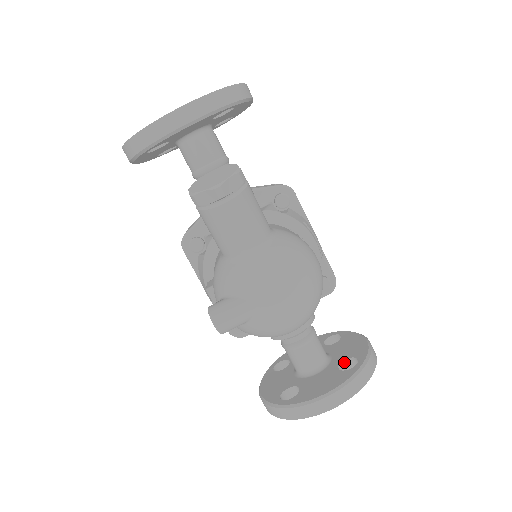
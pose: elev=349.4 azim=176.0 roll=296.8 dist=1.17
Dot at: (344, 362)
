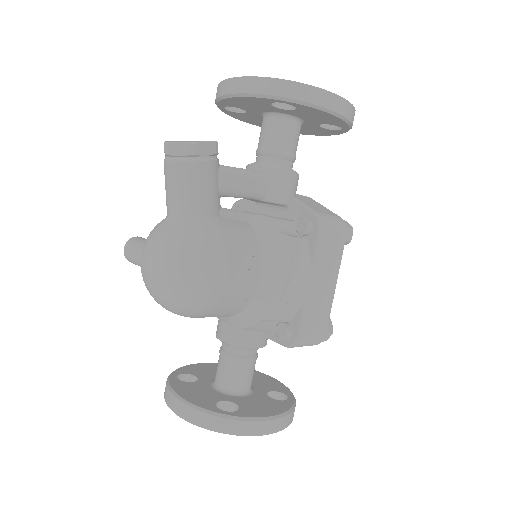
Dot at: (234, 405)
